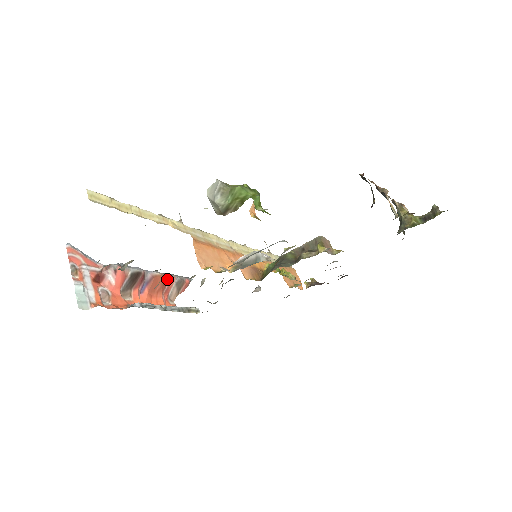
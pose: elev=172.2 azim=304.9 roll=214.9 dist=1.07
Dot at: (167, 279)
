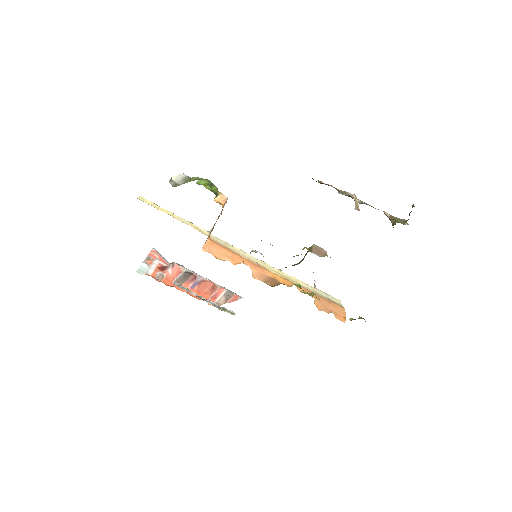
Dot at: (216, 287)
